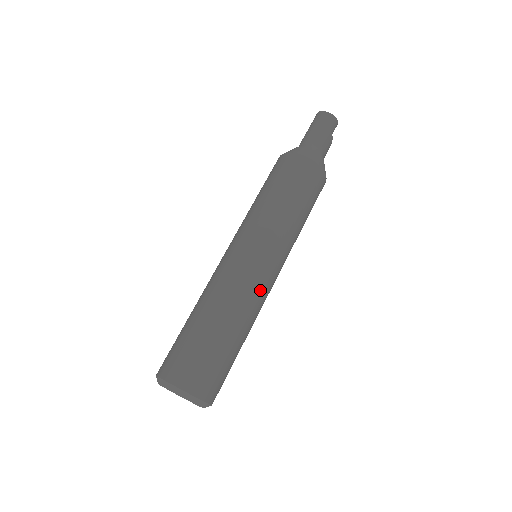
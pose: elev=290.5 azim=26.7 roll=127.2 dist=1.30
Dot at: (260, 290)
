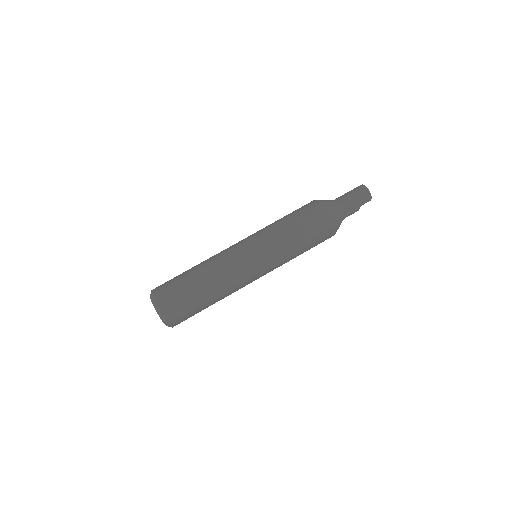
Dot at: (232, 261)
